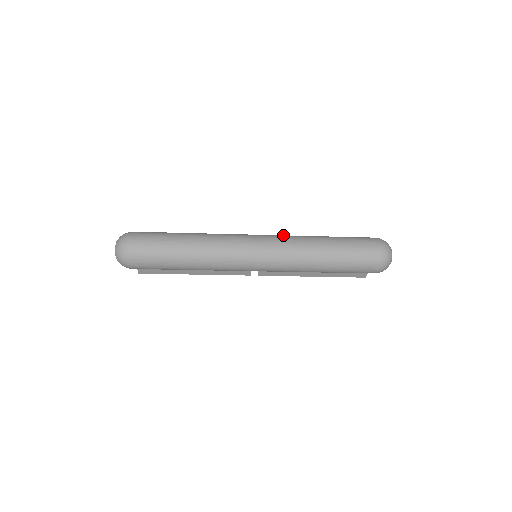
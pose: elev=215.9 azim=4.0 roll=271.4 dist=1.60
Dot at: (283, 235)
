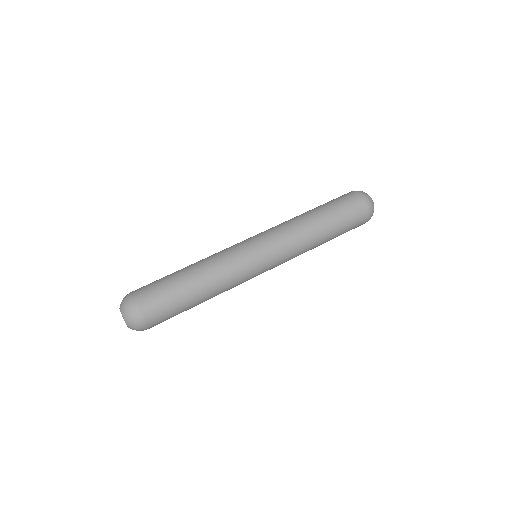
Dot at: (278, 229)
